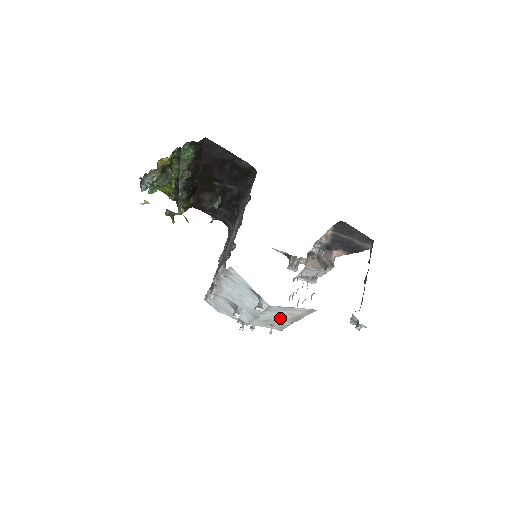
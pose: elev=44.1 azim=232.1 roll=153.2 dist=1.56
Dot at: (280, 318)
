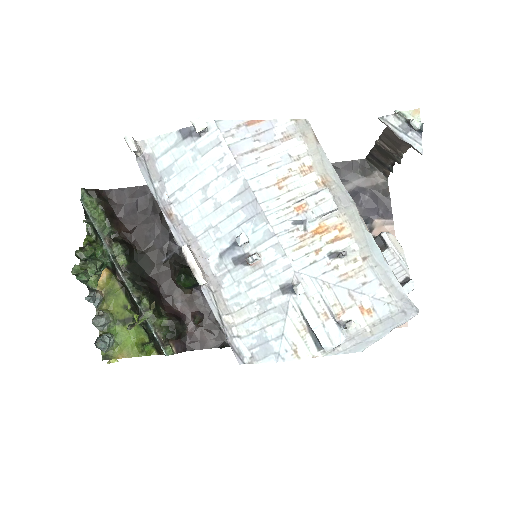
Dot at: (306, 198)
